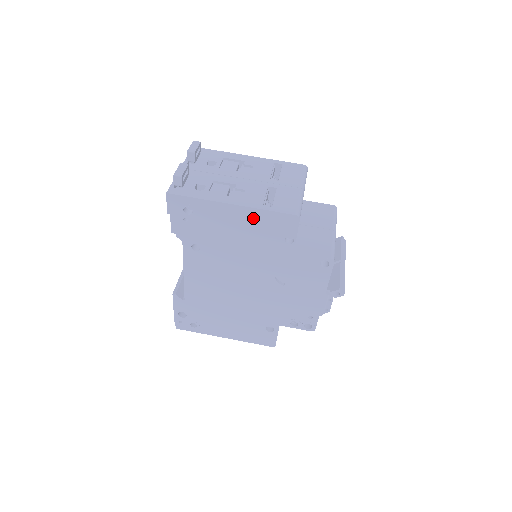
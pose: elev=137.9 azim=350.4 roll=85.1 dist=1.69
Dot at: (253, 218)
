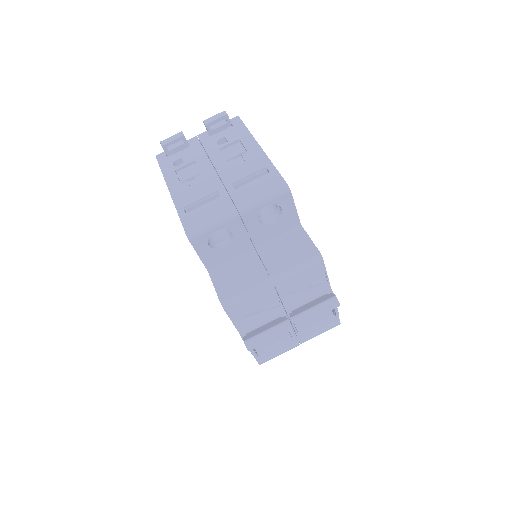
Dot at: occluded
